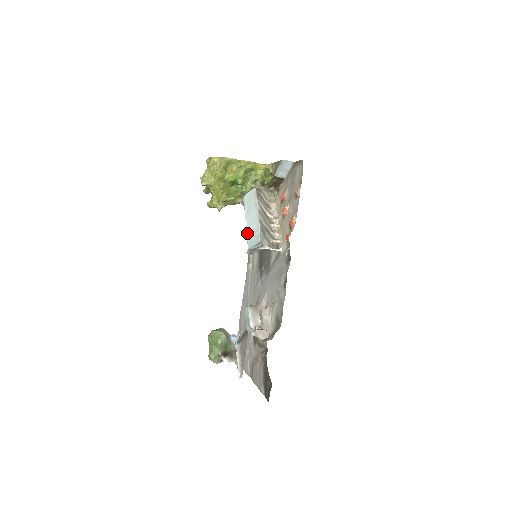
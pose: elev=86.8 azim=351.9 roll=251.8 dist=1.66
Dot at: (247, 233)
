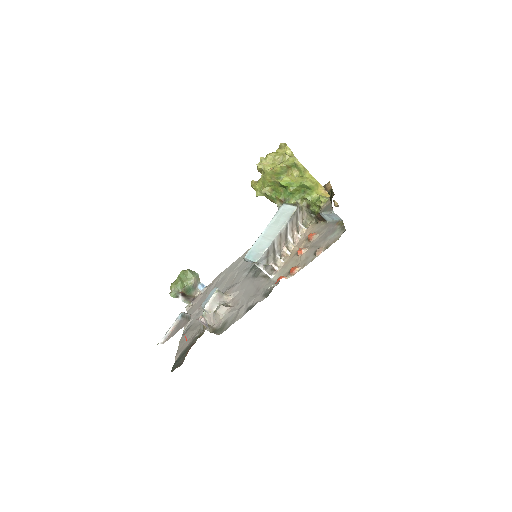
Dot at: (255, 242)
